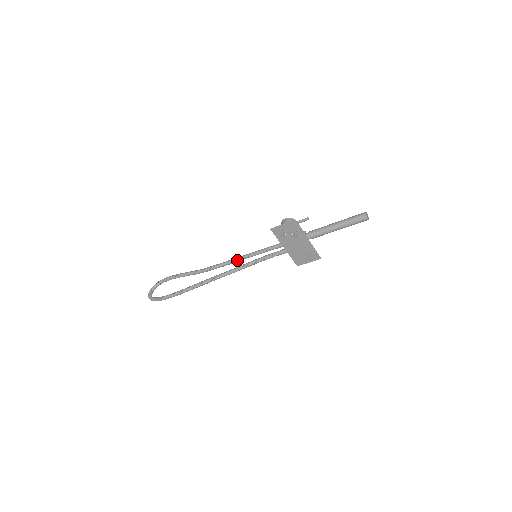
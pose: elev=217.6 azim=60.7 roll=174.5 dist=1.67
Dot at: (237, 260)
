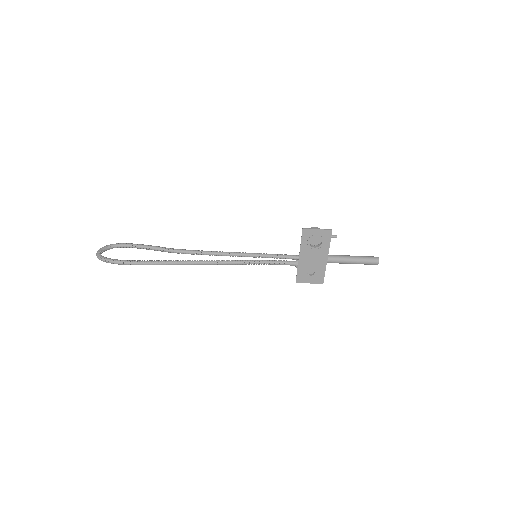
Dot at: (228, 254)
